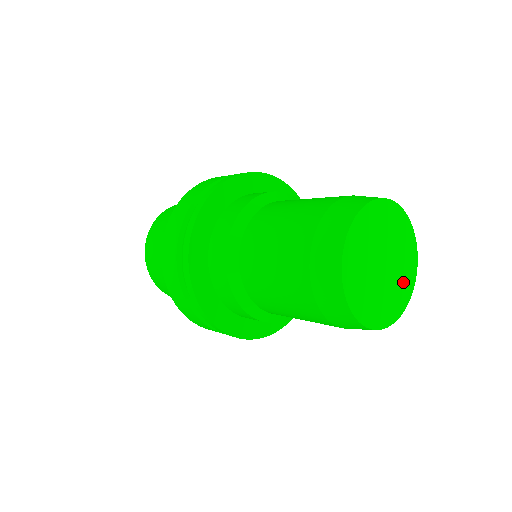
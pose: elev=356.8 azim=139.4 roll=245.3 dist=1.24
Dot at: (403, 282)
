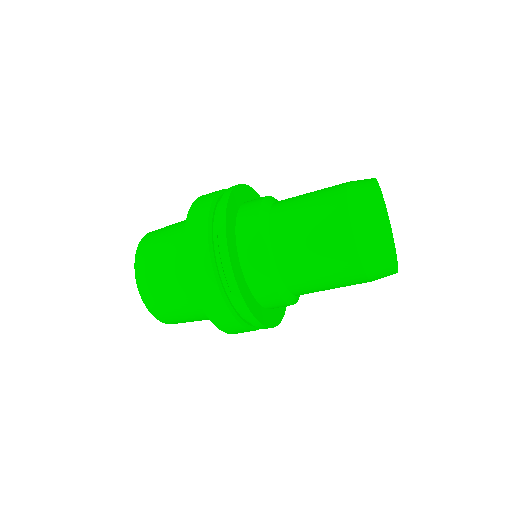
Dot at: (391, 233)
